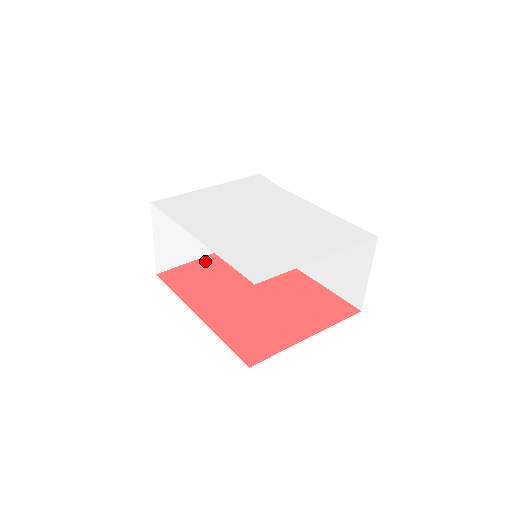
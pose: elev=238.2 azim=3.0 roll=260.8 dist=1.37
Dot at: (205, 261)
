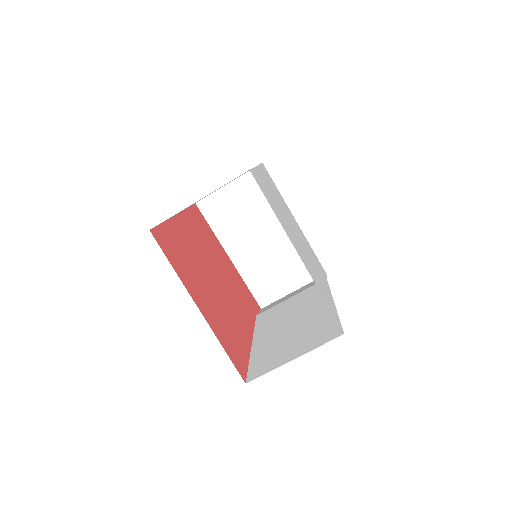
Dot at: (222, 249)
